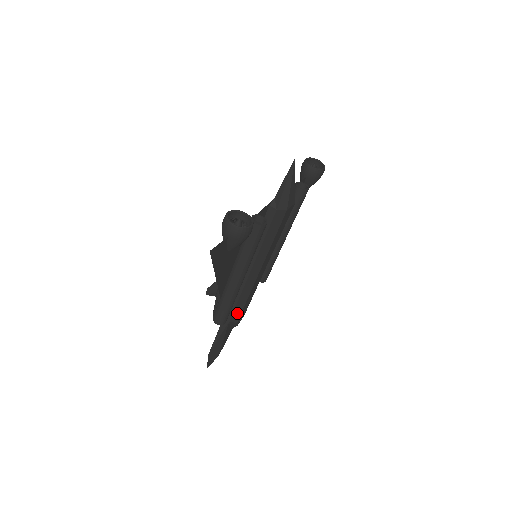
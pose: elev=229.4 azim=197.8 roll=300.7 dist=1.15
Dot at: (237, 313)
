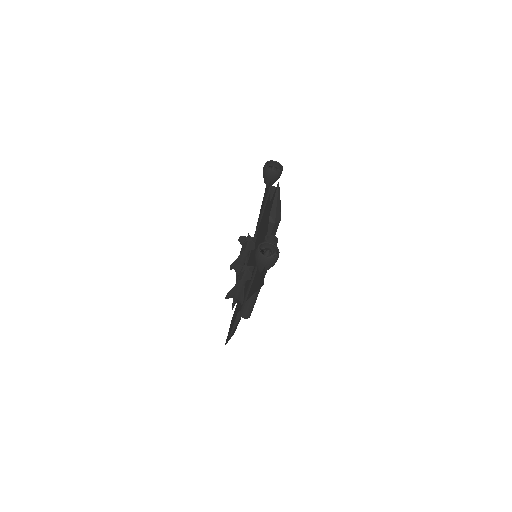
Dot at: occluded
